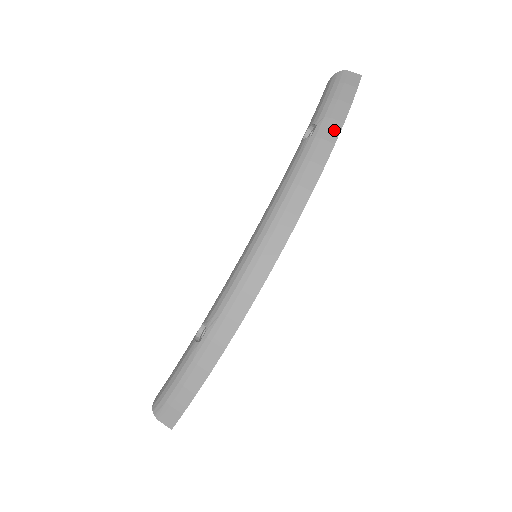
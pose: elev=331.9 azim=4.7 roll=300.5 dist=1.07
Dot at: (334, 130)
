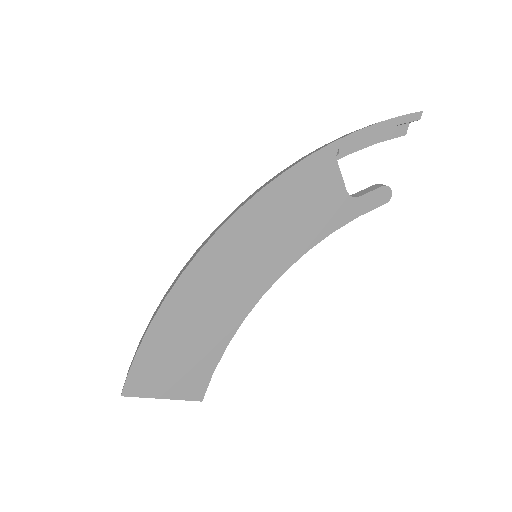
Dot at: (342, 137)
